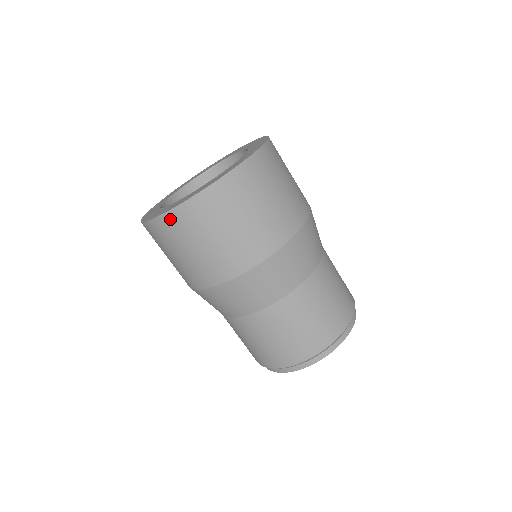
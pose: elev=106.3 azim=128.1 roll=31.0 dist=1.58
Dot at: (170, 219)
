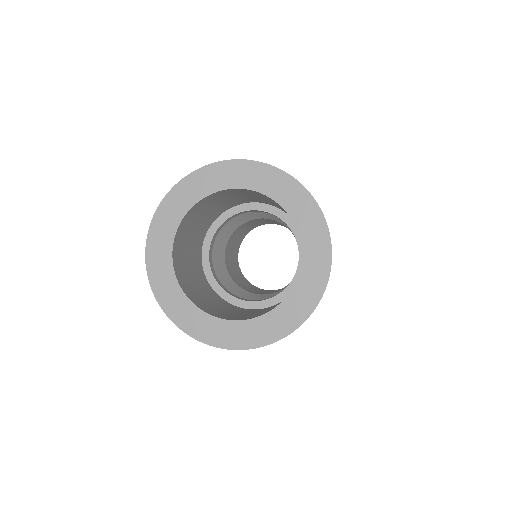
Dot at: occluded
